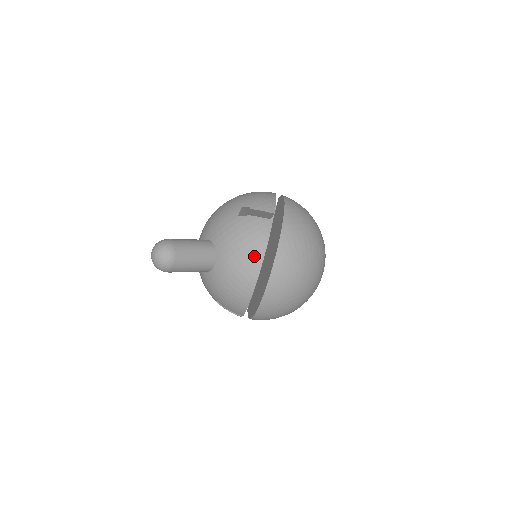
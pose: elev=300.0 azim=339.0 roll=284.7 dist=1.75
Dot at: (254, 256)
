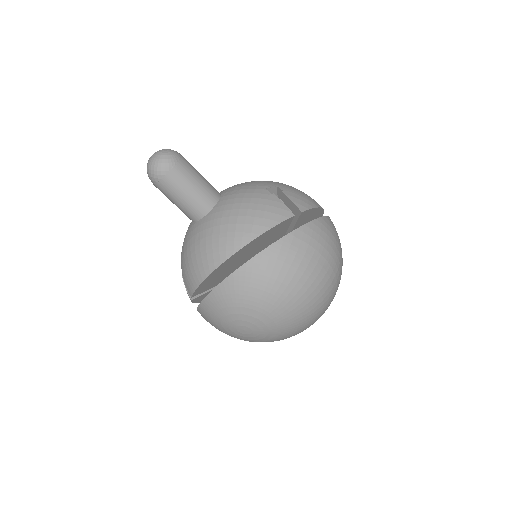
Dot at: (245, 231)
